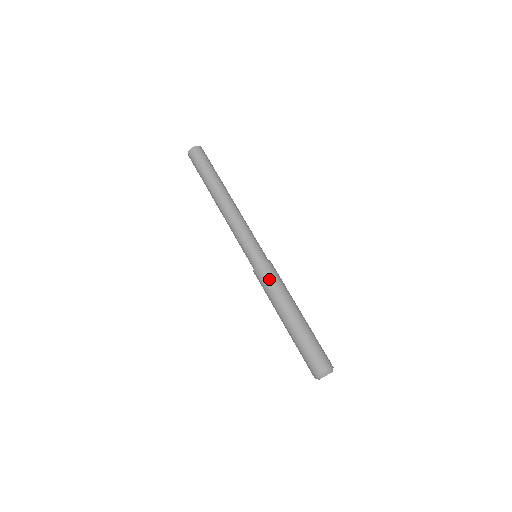
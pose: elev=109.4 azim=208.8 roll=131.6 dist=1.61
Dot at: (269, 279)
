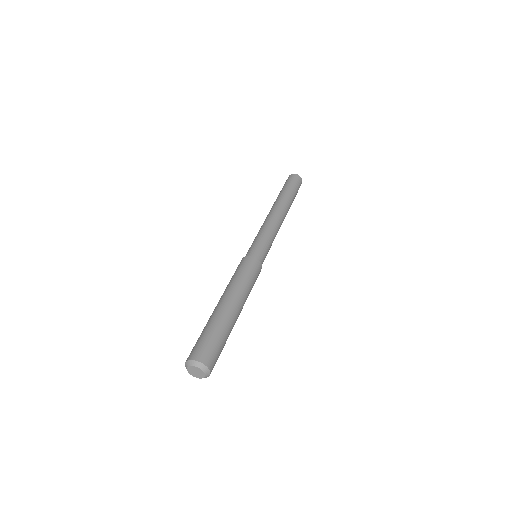
Dot at: (248, 270)
